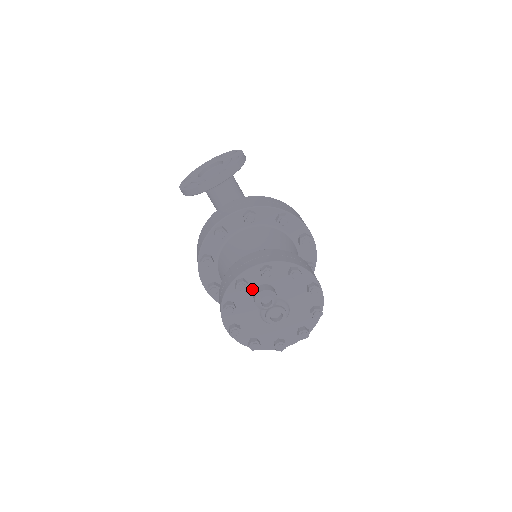
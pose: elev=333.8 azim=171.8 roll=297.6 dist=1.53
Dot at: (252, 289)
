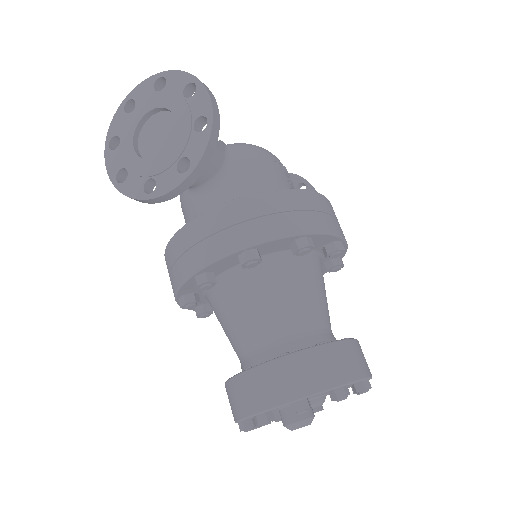
Dot at: (277, 409)
